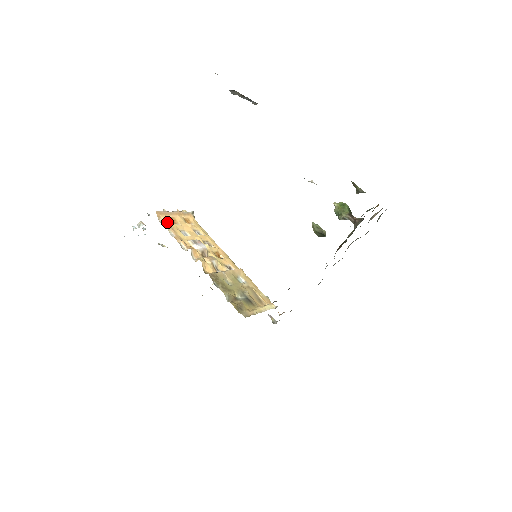
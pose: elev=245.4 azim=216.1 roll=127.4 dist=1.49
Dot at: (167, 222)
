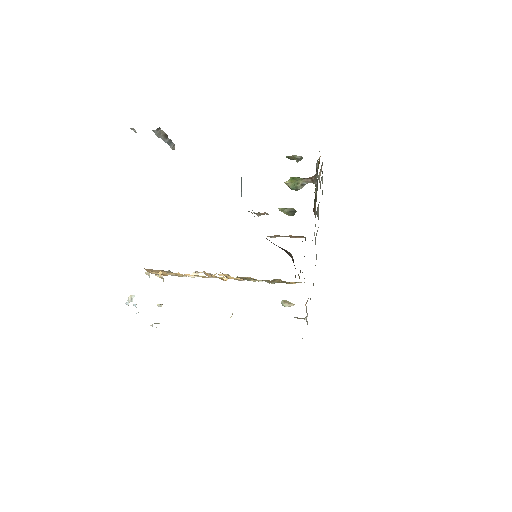
Dot at: (160, 272)
